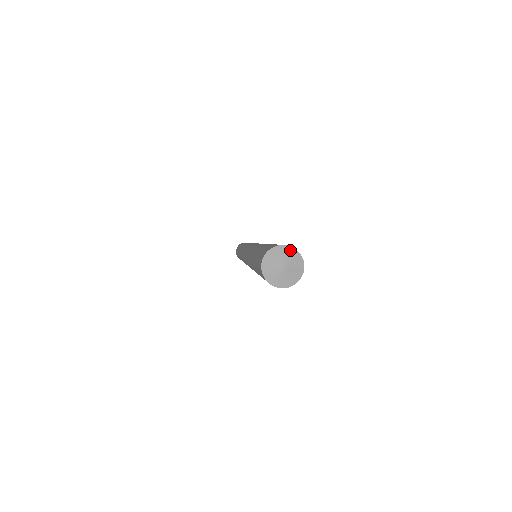
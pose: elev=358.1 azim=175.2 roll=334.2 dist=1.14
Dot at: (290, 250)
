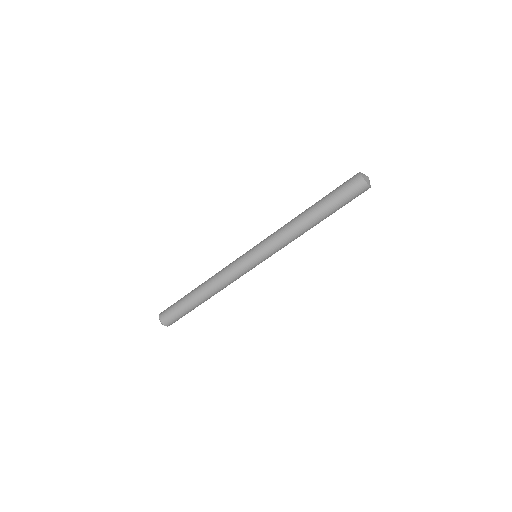
Dot at: occluded
